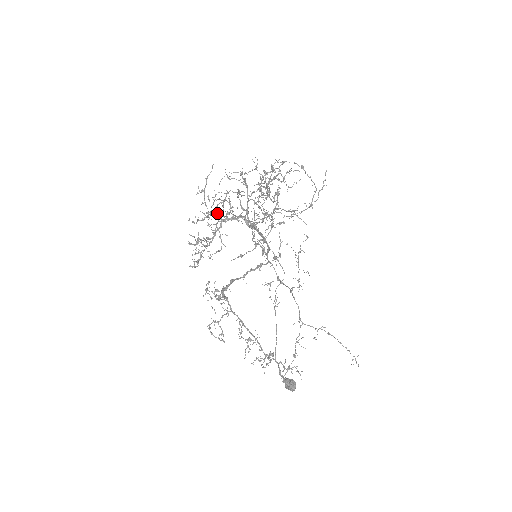
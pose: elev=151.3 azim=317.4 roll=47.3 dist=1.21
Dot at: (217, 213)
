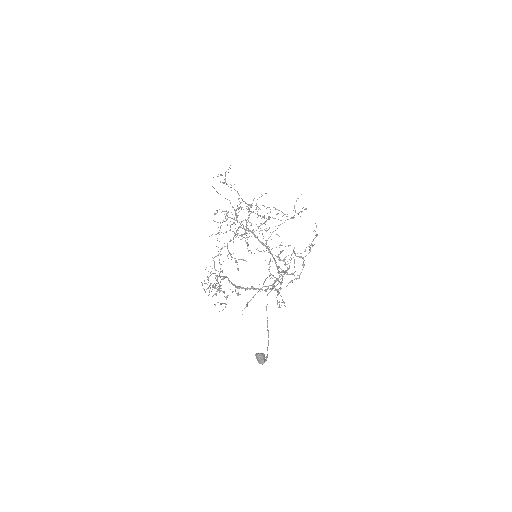
Dot at: (241, 235)
